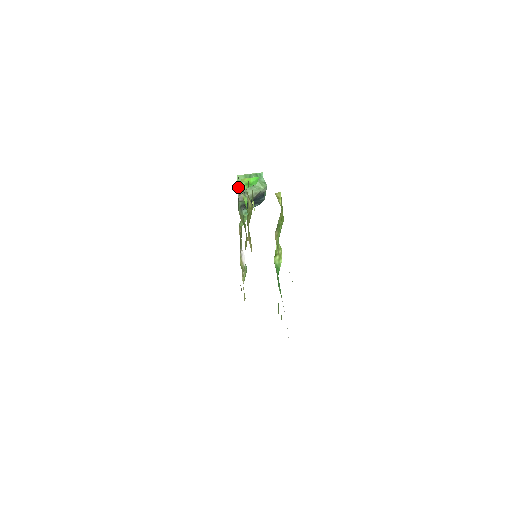
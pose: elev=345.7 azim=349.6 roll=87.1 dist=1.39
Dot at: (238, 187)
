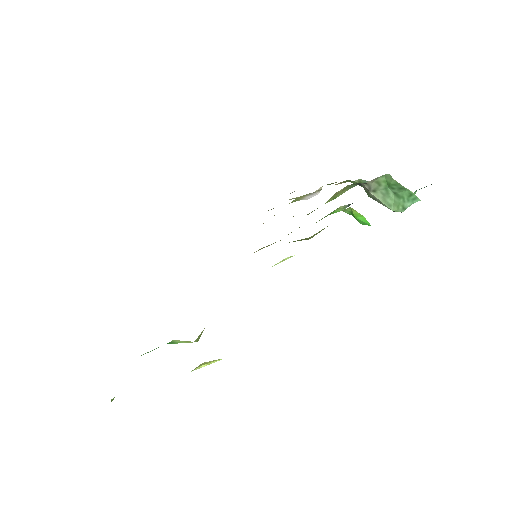
Dot at: (374, 180)
